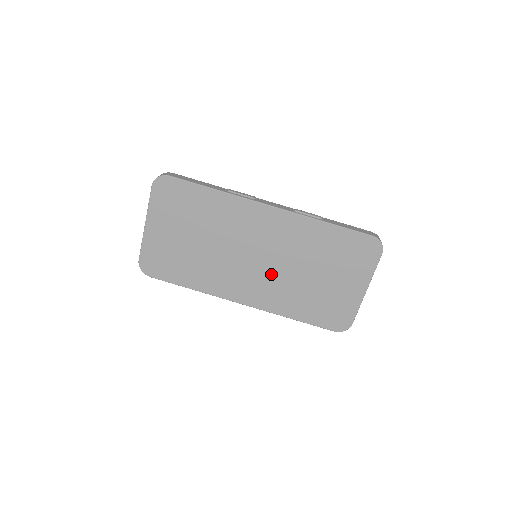
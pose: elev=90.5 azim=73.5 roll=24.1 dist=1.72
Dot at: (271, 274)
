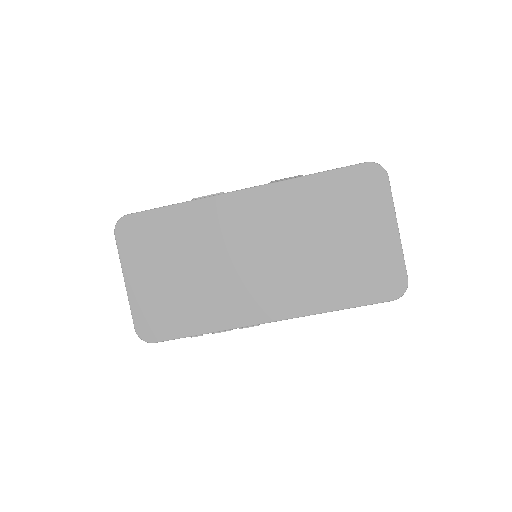
Dot at: (282, 267)
